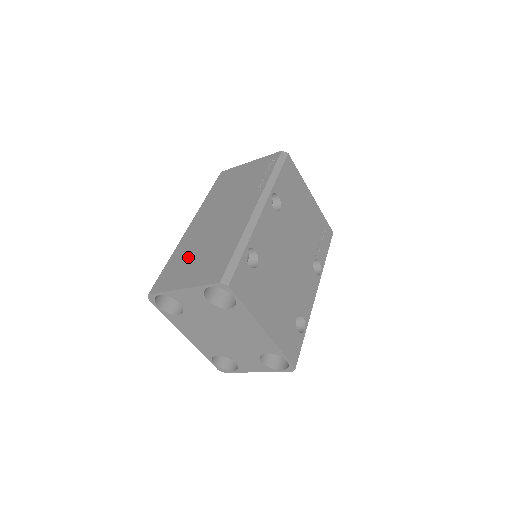
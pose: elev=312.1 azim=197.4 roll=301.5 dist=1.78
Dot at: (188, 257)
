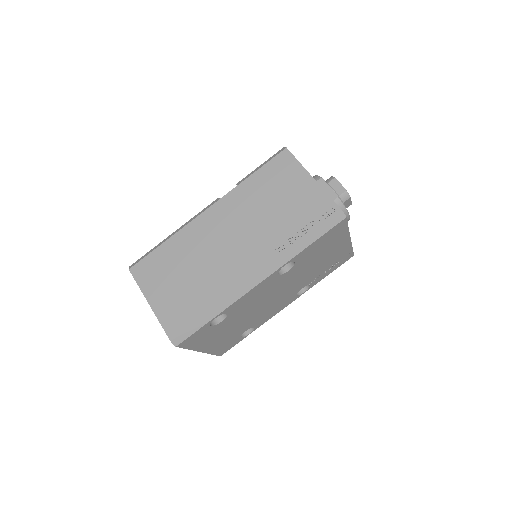
Dot at: (176, 265)
